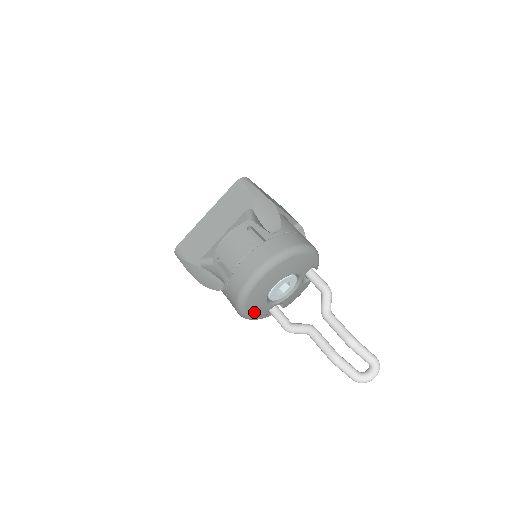
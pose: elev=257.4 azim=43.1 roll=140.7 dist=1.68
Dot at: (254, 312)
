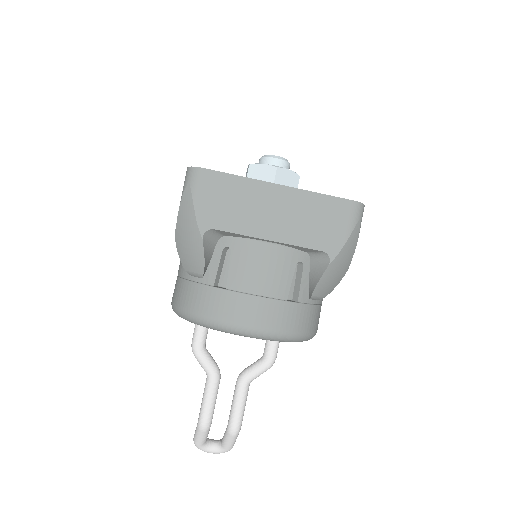
Dot at: occluded
